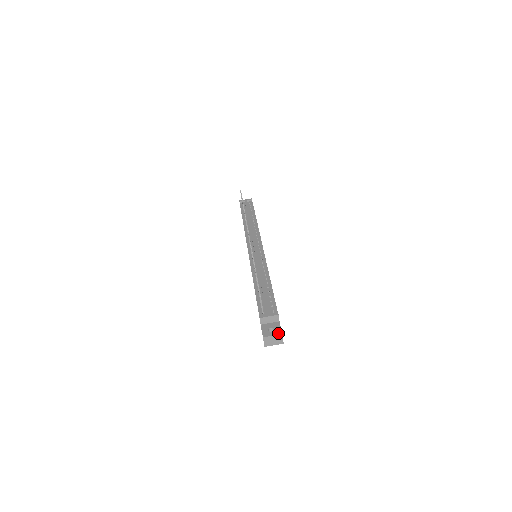
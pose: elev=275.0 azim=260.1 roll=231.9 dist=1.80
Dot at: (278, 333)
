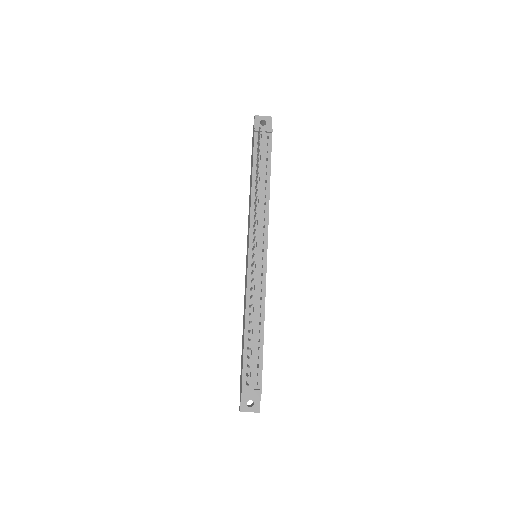
Dot at: (256, 411)
